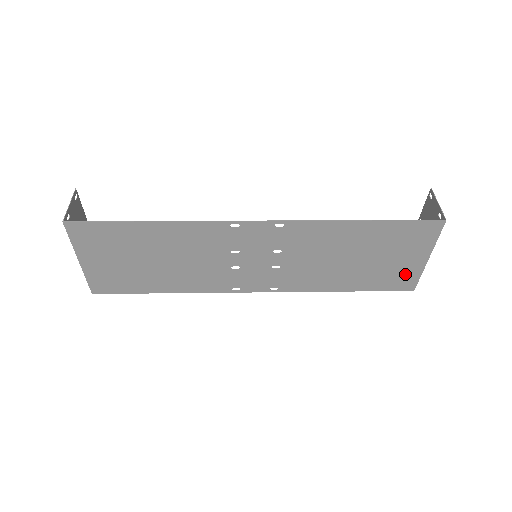
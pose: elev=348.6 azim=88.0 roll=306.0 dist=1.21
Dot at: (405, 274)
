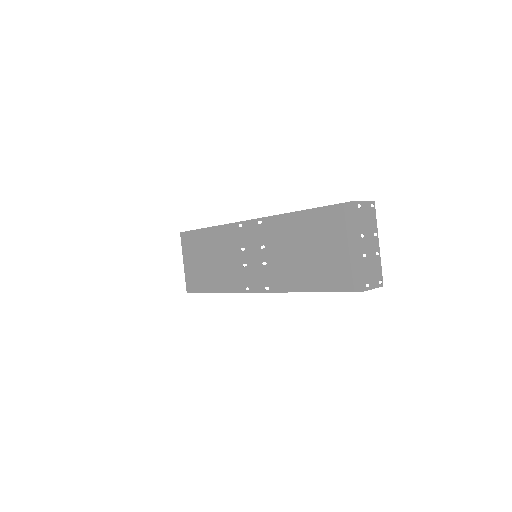
Dot at: (347, 268)
